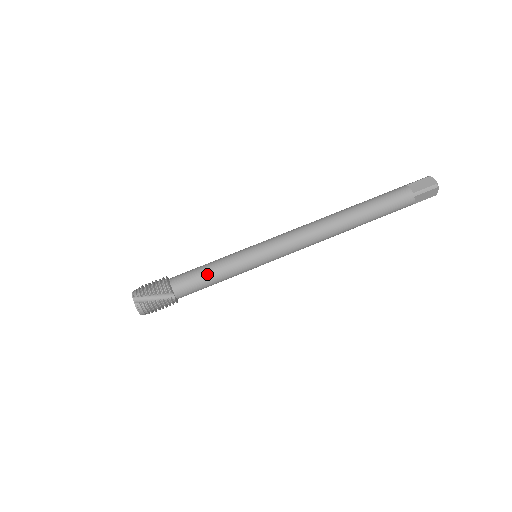
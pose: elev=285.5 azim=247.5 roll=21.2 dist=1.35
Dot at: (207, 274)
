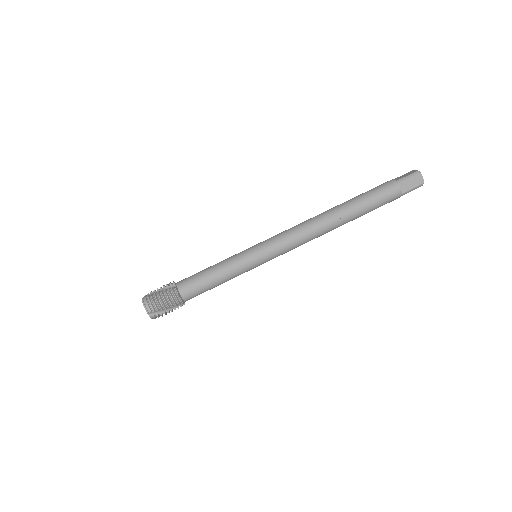
Dot at: (215, 284)
